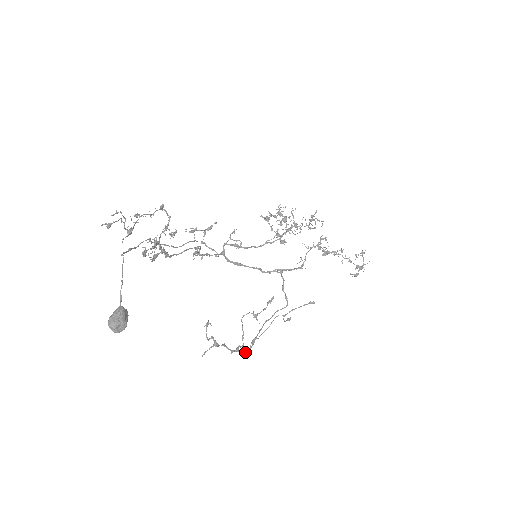
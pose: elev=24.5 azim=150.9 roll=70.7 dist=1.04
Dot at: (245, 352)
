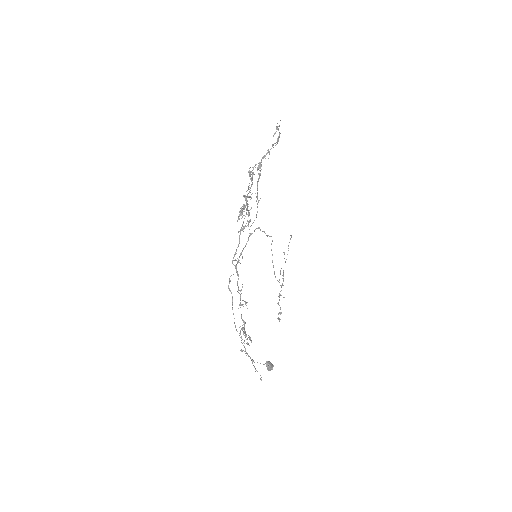
Dot at: occluded
